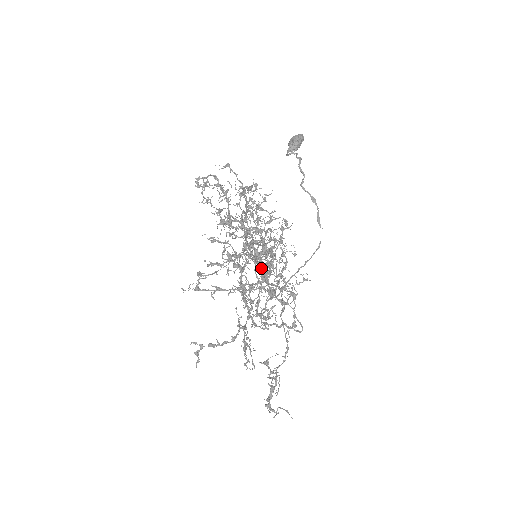
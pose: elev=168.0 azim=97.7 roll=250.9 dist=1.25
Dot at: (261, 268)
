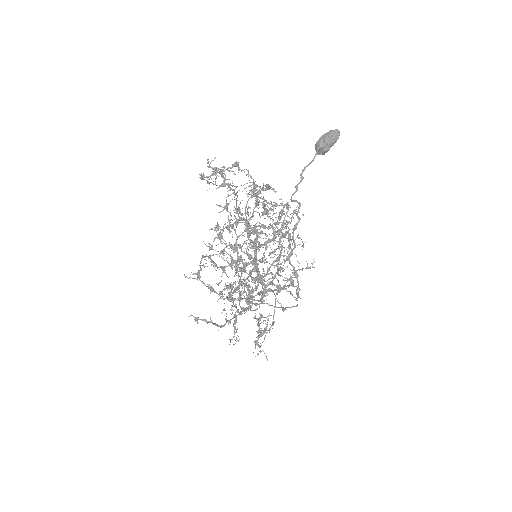
Dot at: occluded
